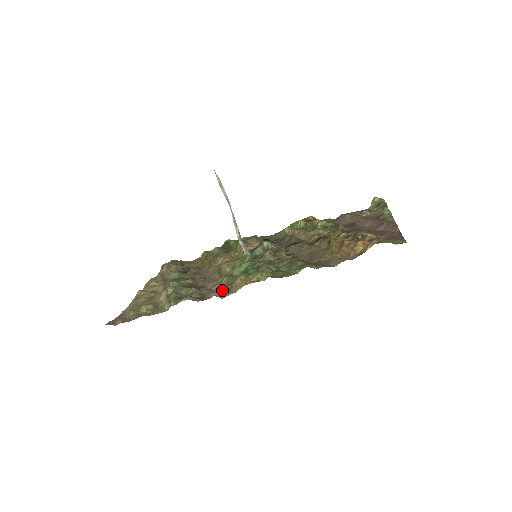
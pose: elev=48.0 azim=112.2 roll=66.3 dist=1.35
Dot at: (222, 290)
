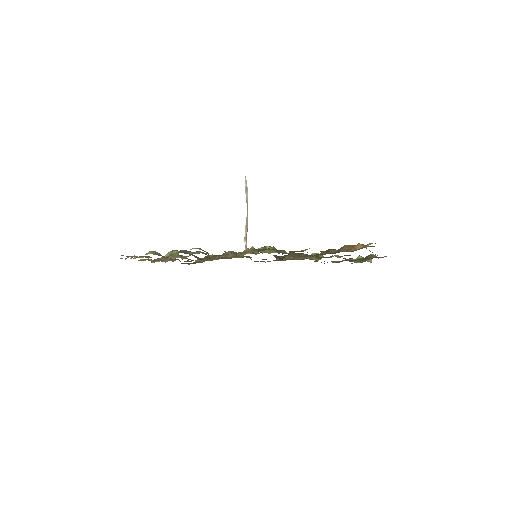
Dot at: occluded
